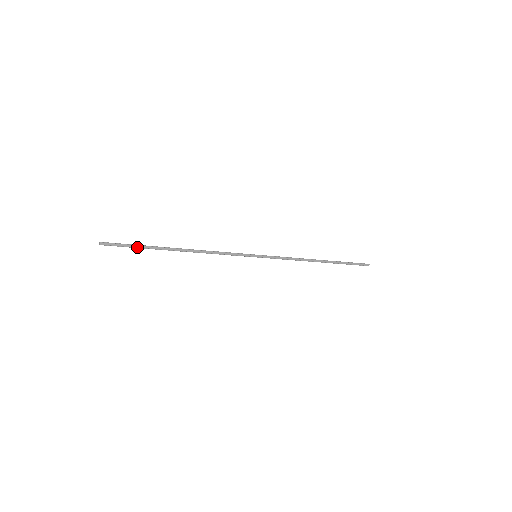
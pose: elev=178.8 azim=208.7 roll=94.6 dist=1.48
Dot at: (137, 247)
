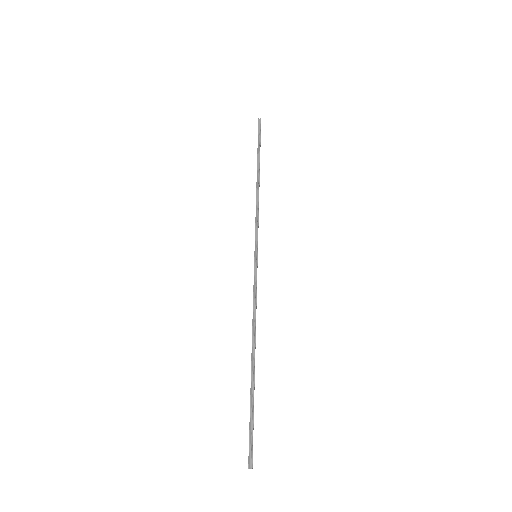
Dot at: (253, 416)
